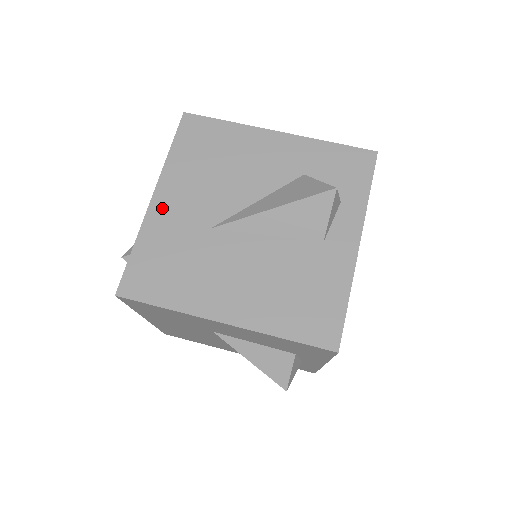
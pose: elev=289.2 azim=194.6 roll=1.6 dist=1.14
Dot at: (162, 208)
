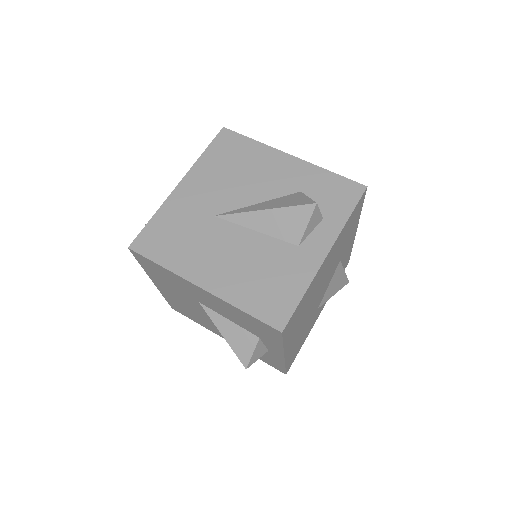
Dot at: (183, 193)
